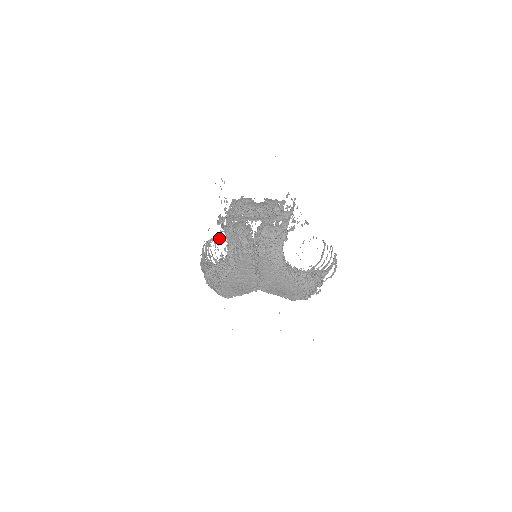
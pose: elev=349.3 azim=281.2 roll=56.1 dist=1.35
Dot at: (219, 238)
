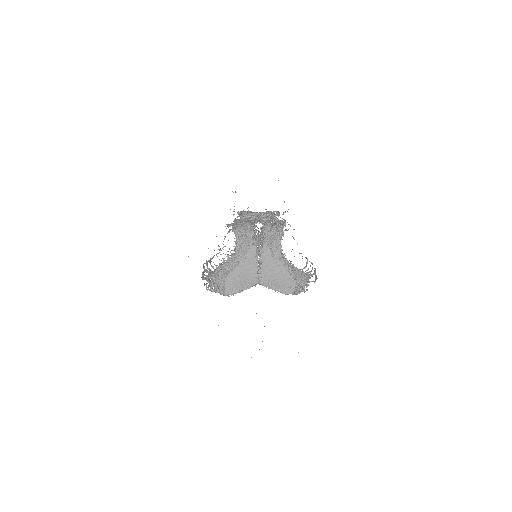
Dot at: occluded
